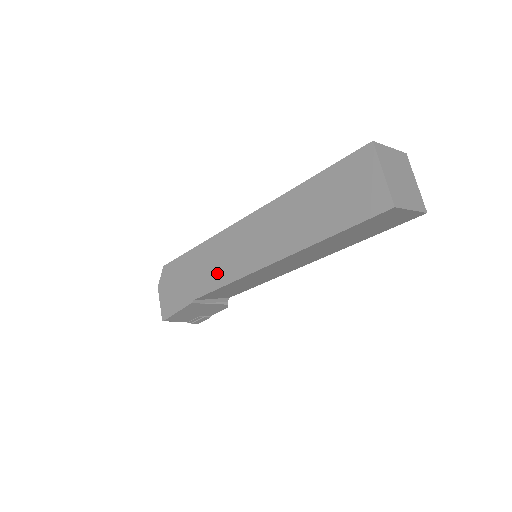
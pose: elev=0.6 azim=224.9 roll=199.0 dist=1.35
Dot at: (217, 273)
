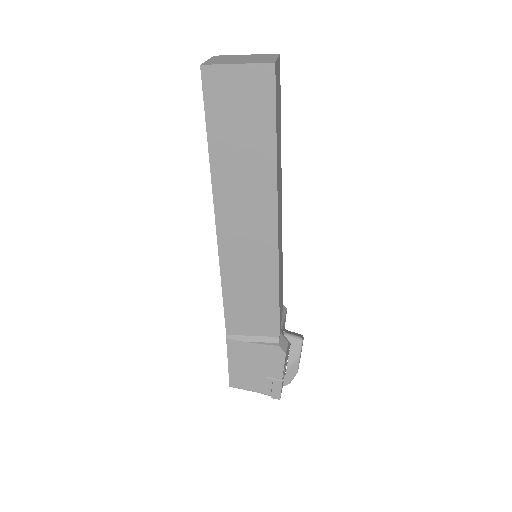
Dot at: occluded
